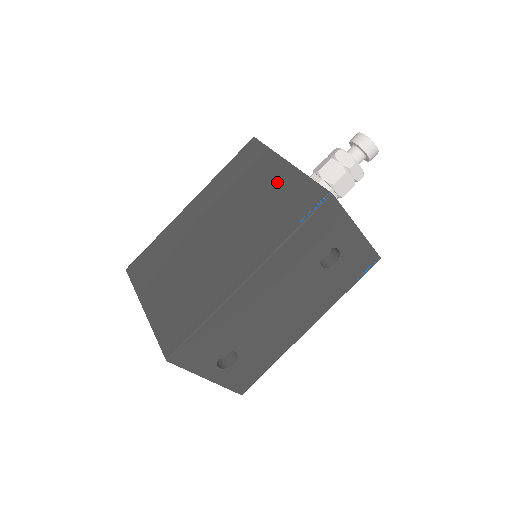
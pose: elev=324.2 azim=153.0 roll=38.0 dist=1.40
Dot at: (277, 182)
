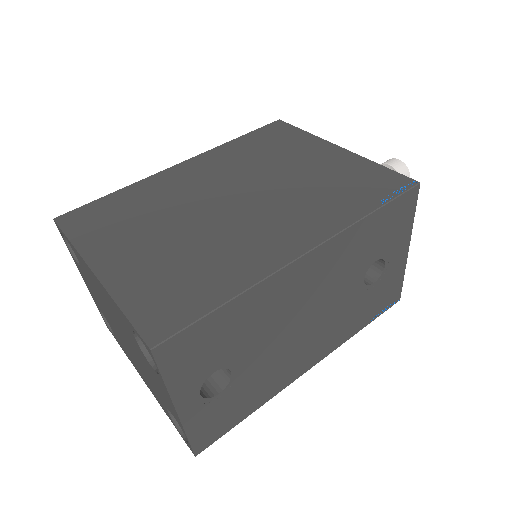
Dot at: (329, 161)
